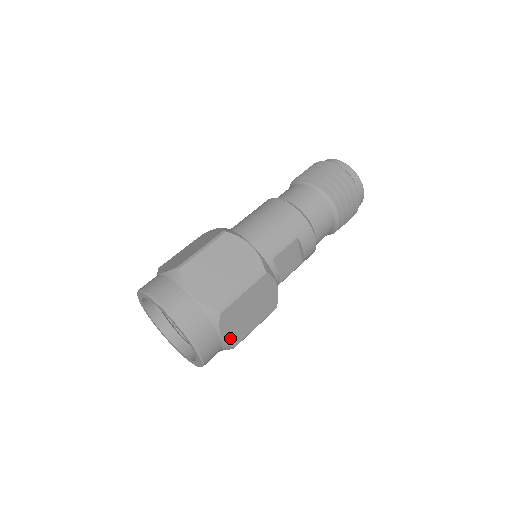
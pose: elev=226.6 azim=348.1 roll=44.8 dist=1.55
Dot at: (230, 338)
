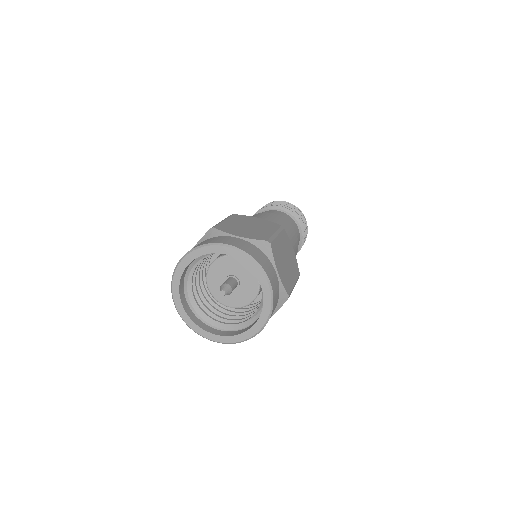
Dot at: occluded
